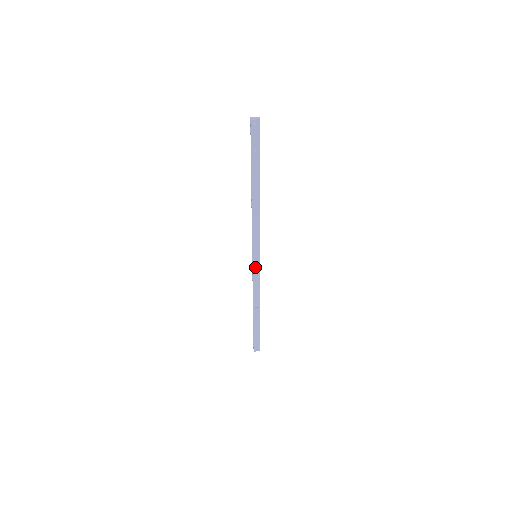
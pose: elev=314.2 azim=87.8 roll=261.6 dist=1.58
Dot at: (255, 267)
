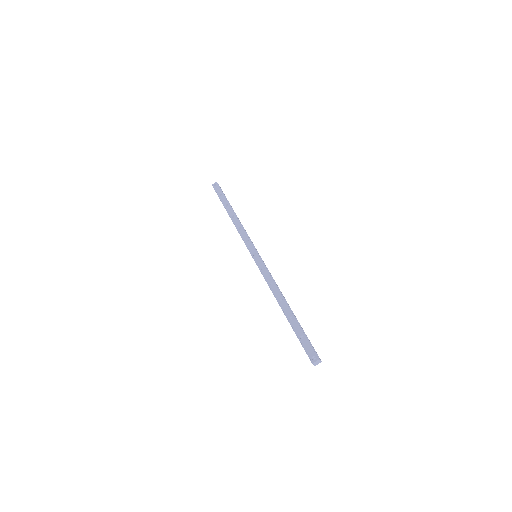
Dot at: occluded
